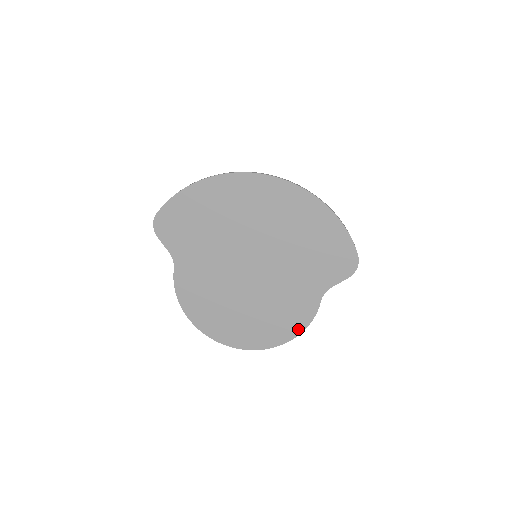
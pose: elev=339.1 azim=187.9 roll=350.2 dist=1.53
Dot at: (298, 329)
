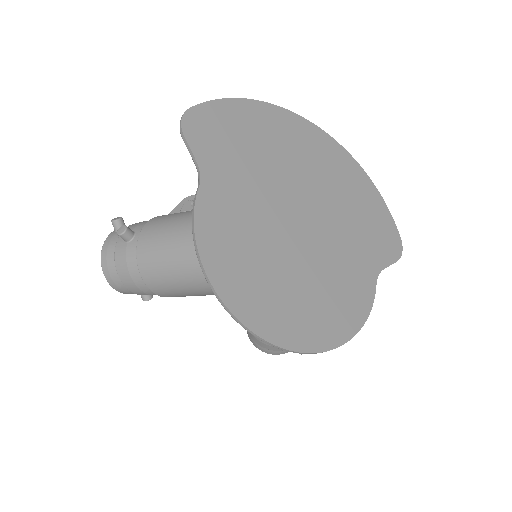
Dot at: (357, 322)
